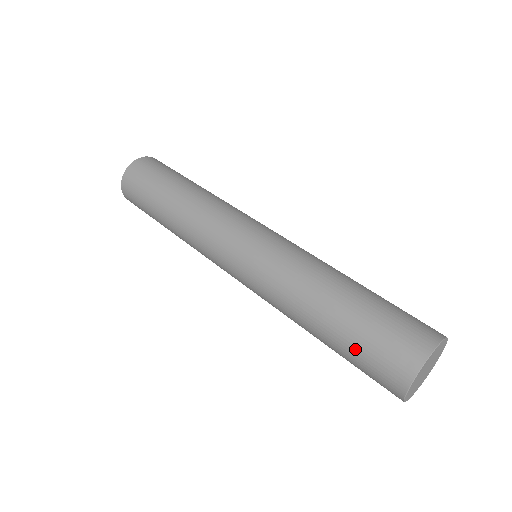
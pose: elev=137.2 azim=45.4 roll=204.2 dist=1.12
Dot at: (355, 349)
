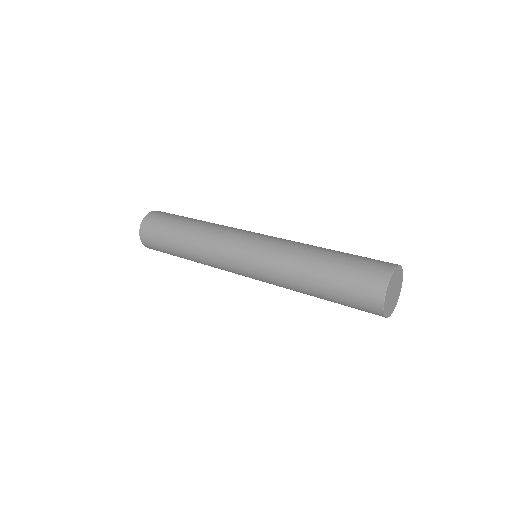
Dot at: (343, 303)
